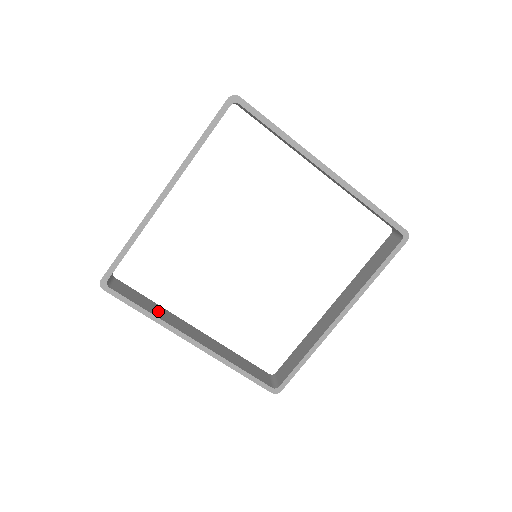
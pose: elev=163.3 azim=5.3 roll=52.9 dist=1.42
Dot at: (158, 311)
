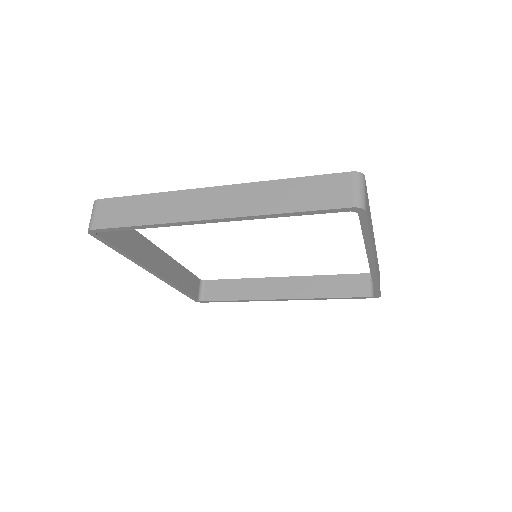
Dot at: (135, 245)
